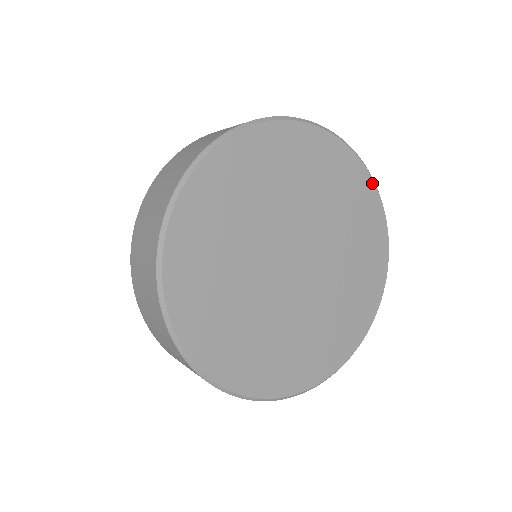
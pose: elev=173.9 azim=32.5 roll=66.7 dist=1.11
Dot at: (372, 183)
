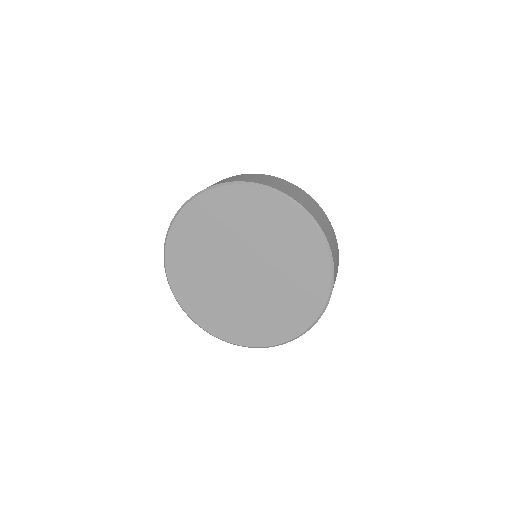
Dot at: (270, 192)
